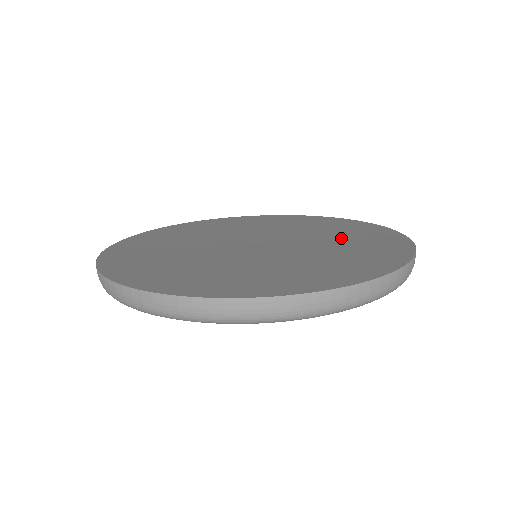
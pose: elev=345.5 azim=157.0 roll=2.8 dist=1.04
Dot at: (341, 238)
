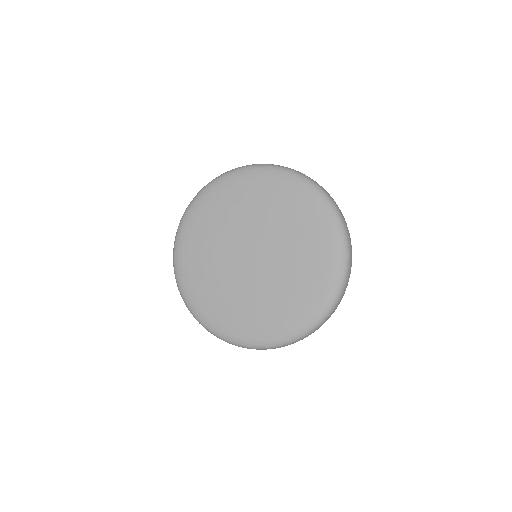
Dot at: occluded
